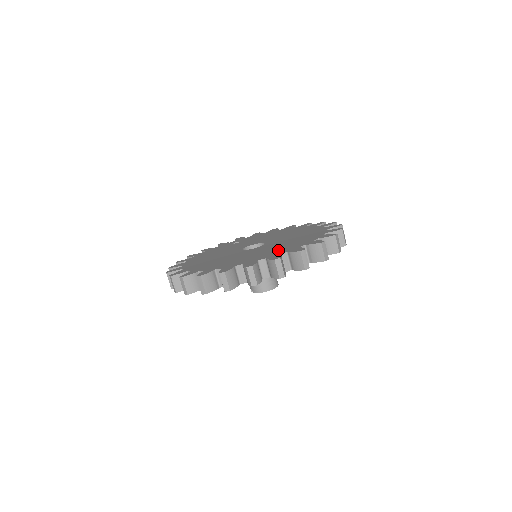
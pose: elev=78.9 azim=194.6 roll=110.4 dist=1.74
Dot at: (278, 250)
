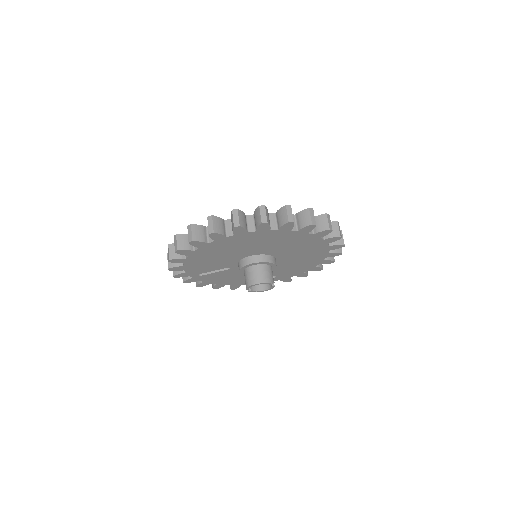
Dot at: occluded
